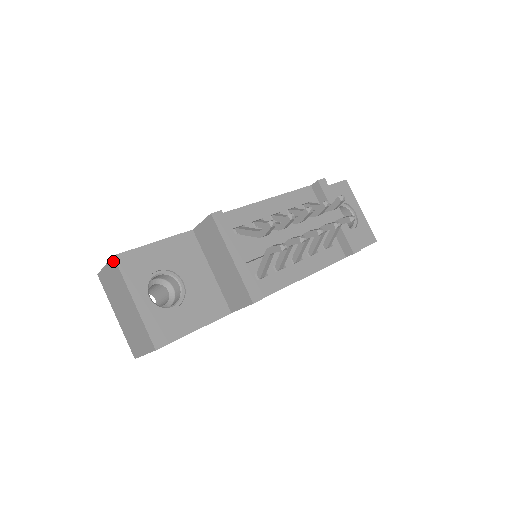
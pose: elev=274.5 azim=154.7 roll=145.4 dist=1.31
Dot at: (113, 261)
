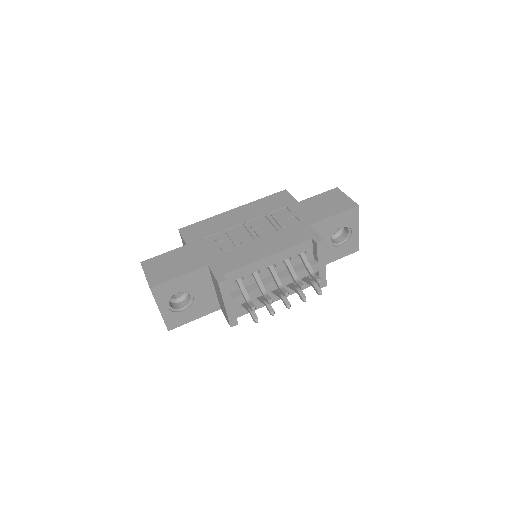
Dot at: occluded
